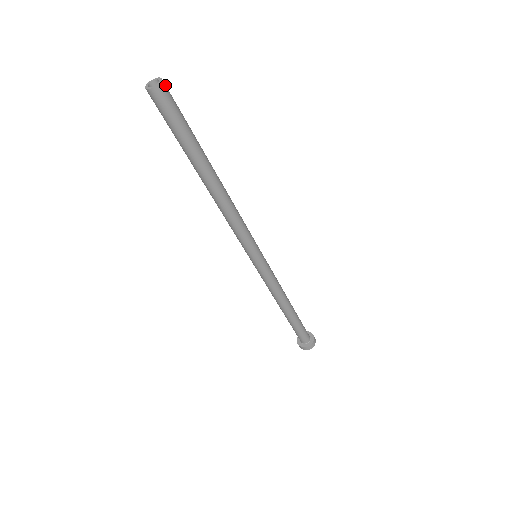
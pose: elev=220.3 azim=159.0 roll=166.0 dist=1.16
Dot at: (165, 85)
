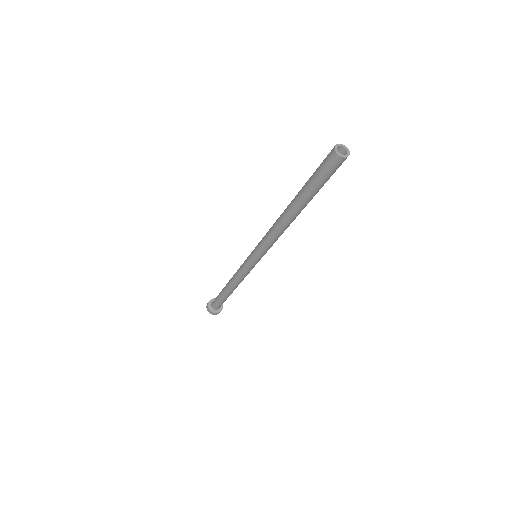
Dot at: occluded
